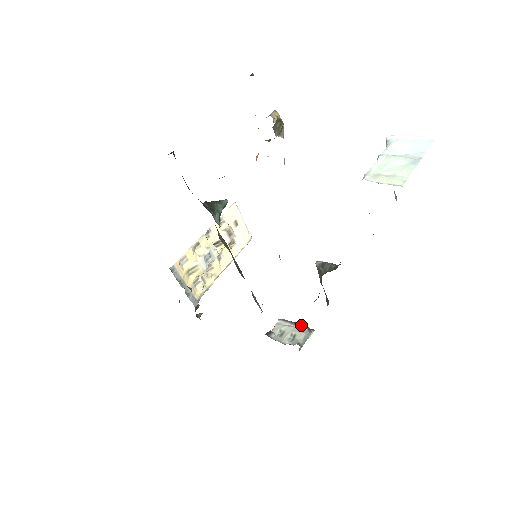
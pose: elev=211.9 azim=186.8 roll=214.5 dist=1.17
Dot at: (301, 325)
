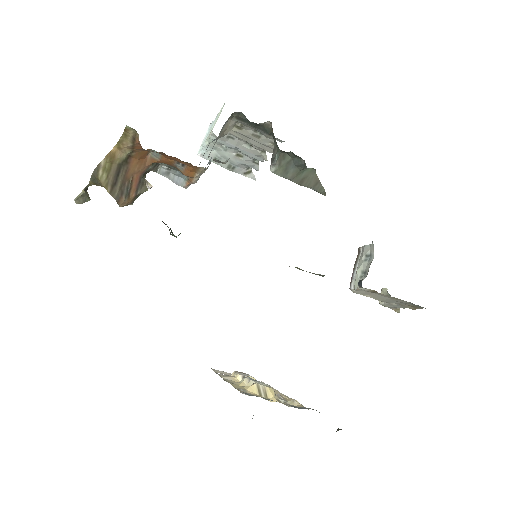
Dot at: (357, 256)
